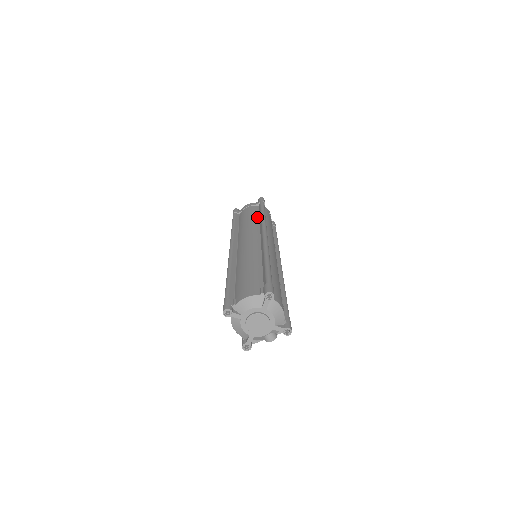
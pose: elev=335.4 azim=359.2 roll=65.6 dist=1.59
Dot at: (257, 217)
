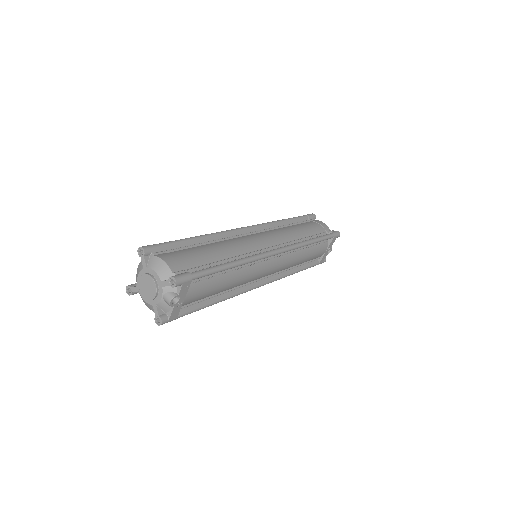
Dot at: occluded
